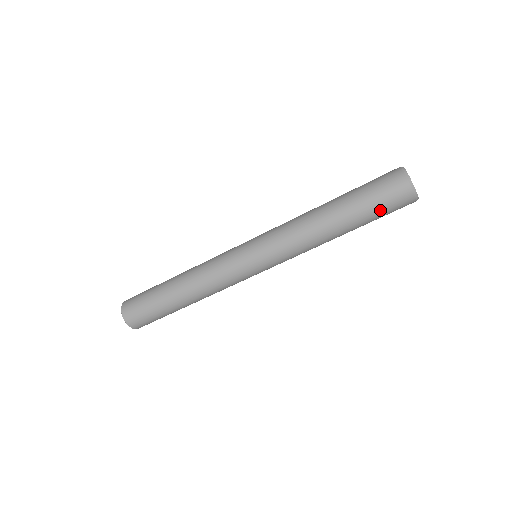
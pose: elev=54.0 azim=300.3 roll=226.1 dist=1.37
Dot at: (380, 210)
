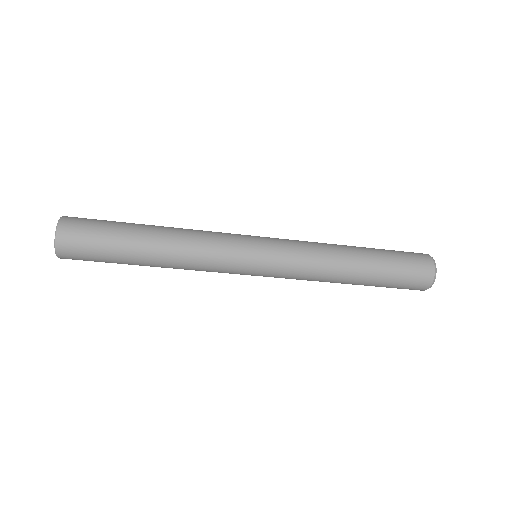
Dot at: (398, 282)
